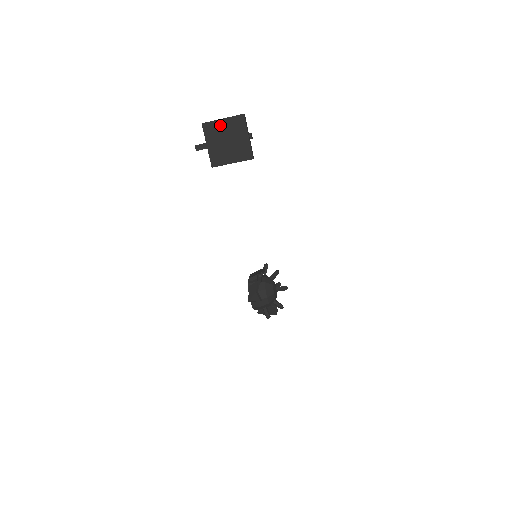
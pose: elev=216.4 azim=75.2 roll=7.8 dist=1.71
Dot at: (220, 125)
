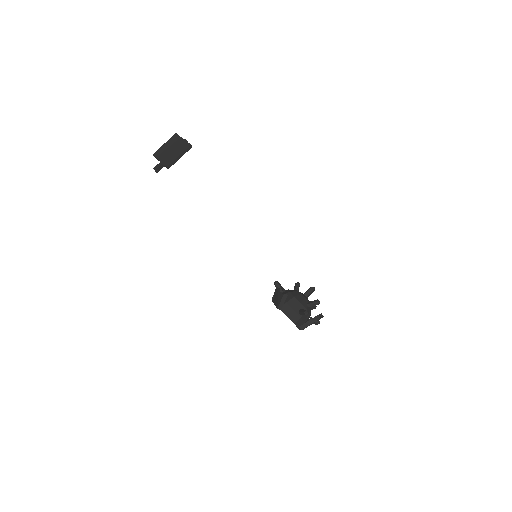
Dot at: (164, 147)
